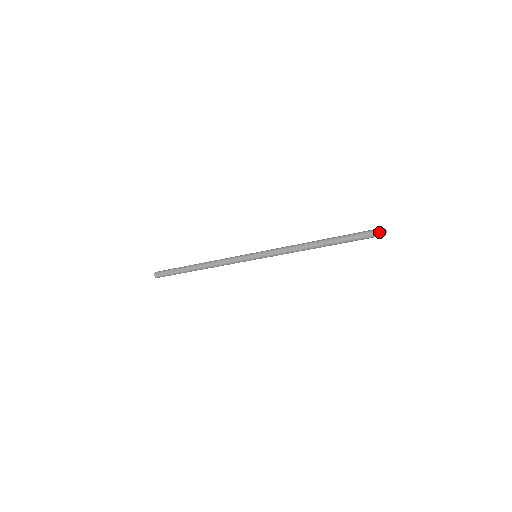
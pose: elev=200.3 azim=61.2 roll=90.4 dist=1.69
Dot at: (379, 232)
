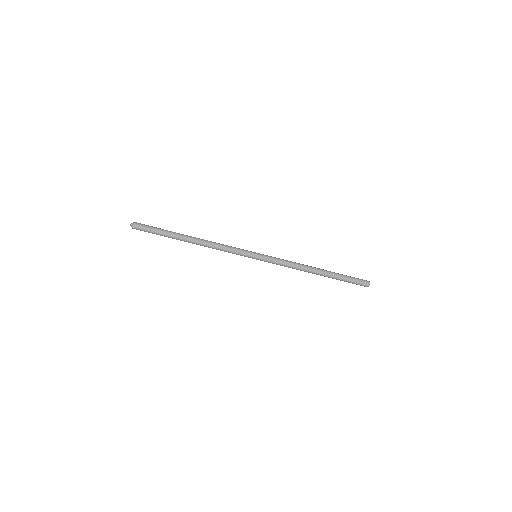
Dot at: (366, 281)
